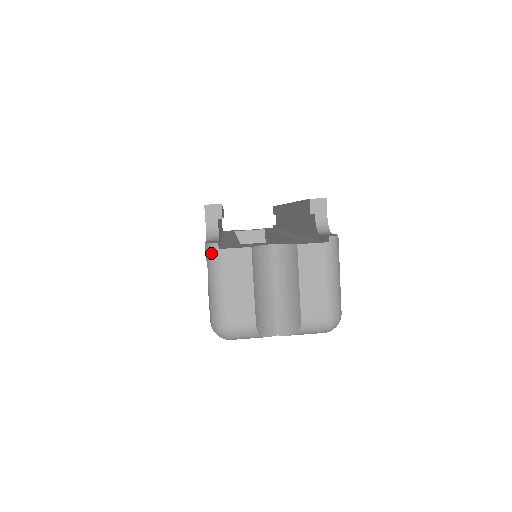
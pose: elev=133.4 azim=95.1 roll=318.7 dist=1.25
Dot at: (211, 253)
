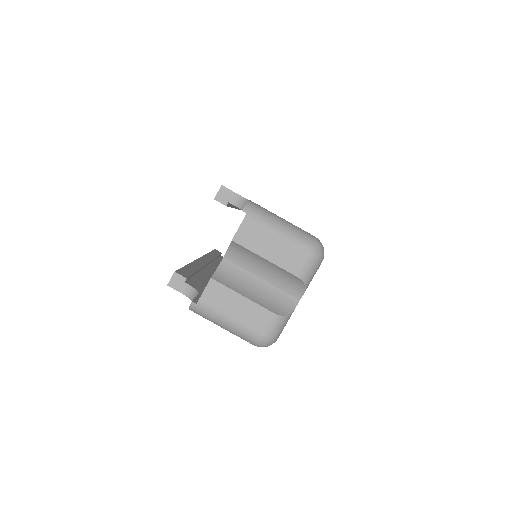
Dot at: (197, 311)
